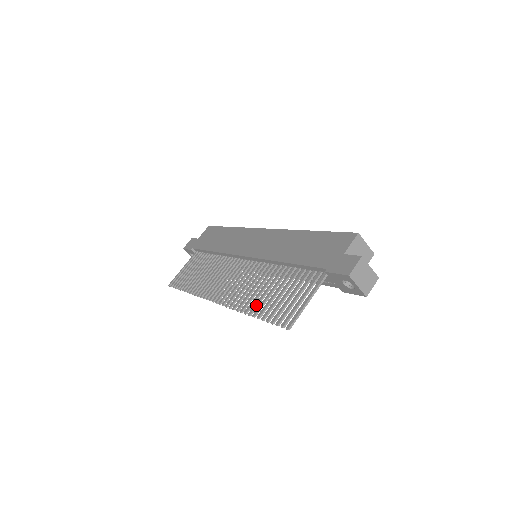
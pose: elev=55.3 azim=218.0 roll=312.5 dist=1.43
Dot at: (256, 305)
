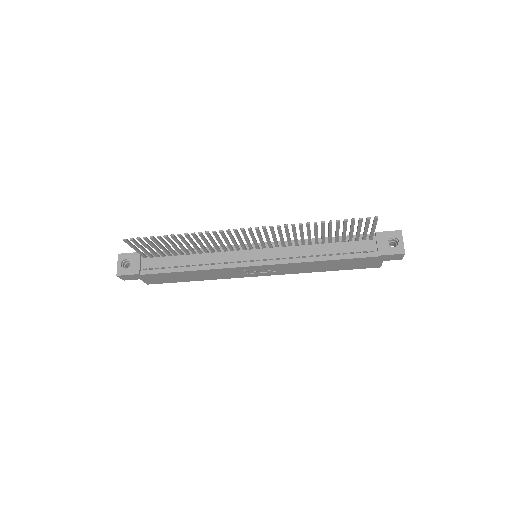
Dot at: (317, 225)
